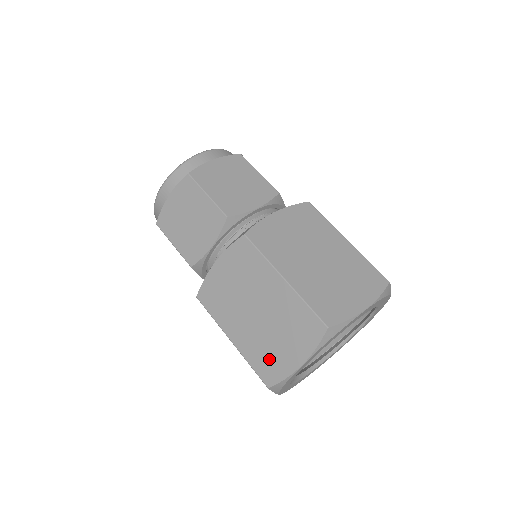
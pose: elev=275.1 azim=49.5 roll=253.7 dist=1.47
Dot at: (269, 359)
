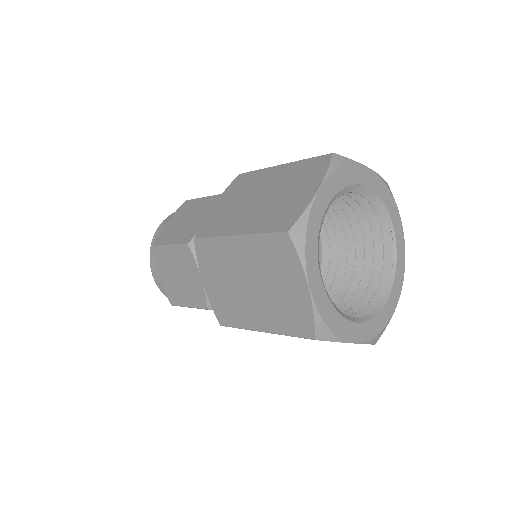
Dot at: (282, 212)
